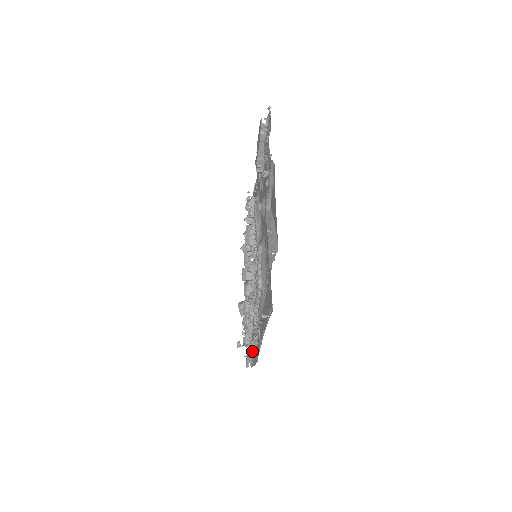
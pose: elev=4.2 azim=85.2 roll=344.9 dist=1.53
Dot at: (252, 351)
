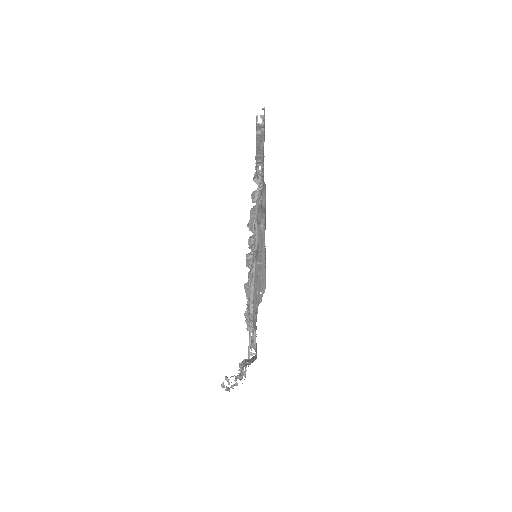
Dot at: occluded
